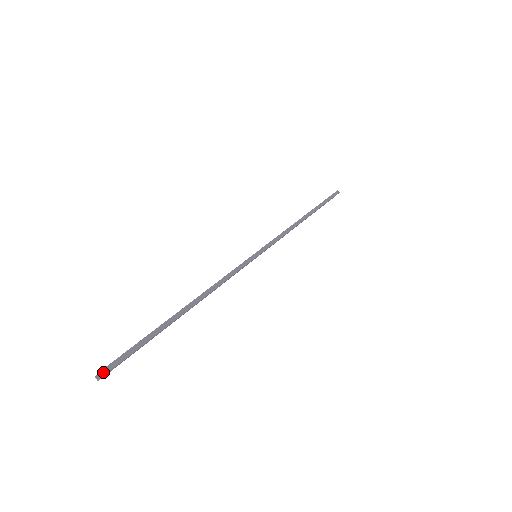
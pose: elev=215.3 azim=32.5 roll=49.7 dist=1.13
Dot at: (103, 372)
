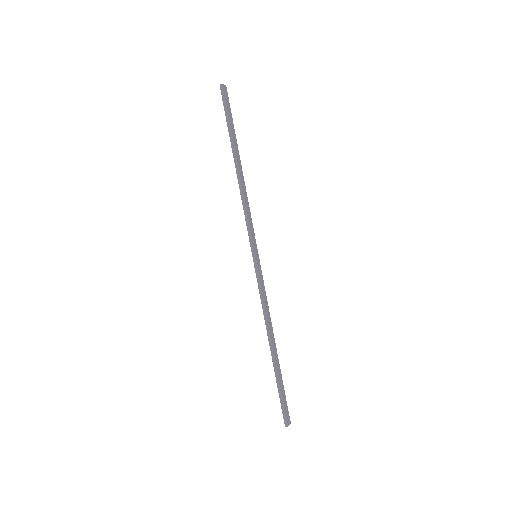
Dot at: (286, 424)
